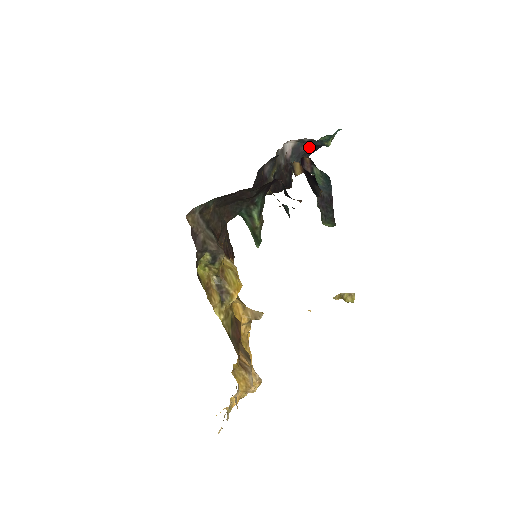
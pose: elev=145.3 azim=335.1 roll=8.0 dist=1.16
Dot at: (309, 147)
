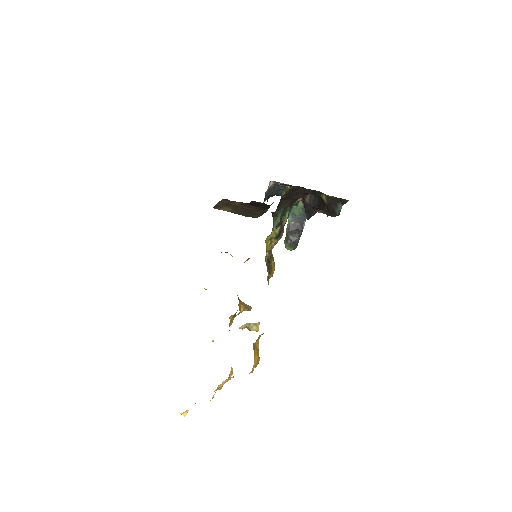
Dot at: occluded
